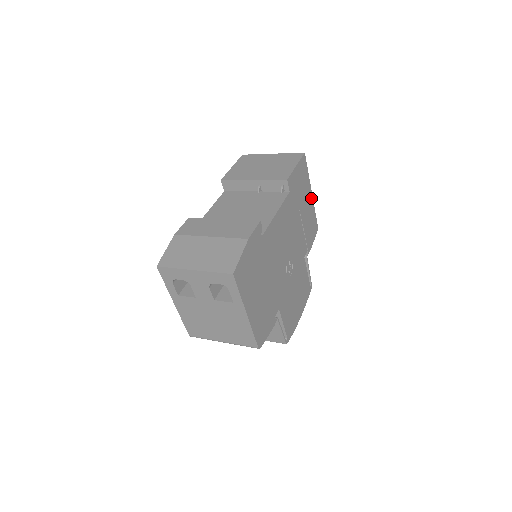
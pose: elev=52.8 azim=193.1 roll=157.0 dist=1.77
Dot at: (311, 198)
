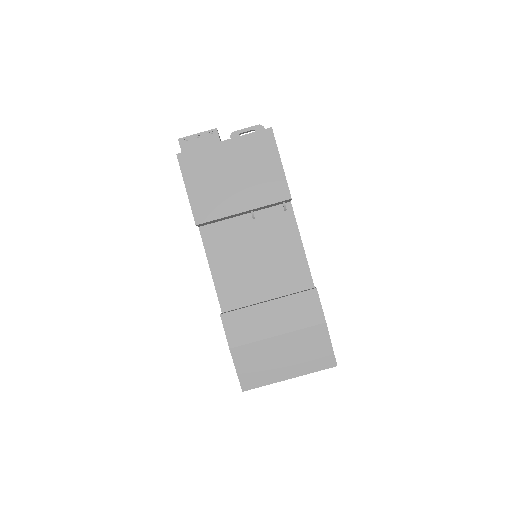
Dot at: occluded
